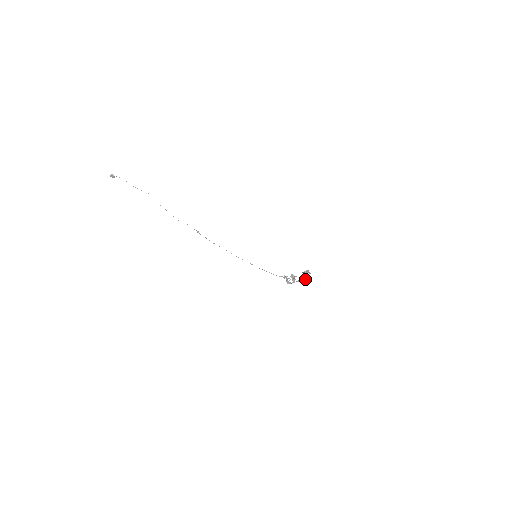
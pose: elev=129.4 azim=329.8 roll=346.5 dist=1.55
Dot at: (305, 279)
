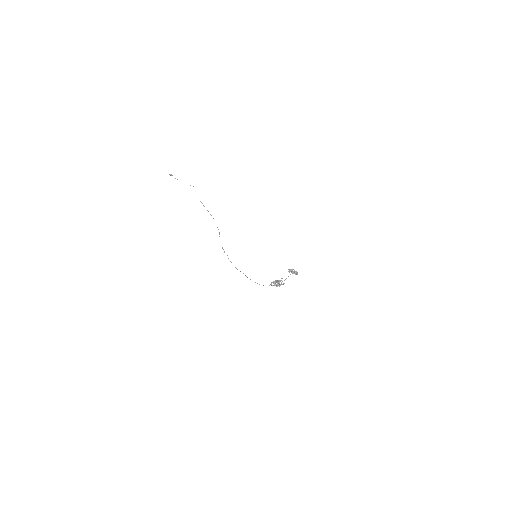
Dot at: (295, 273)
